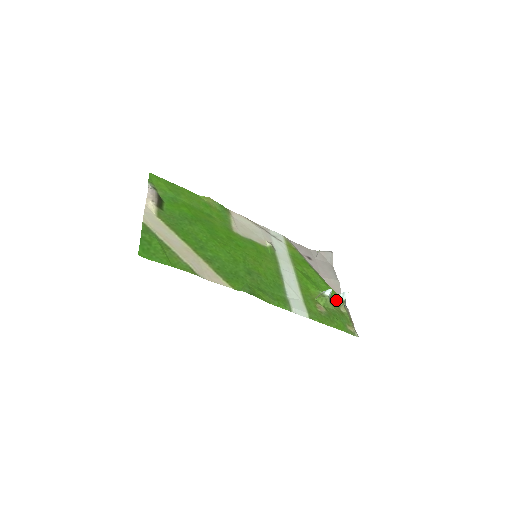
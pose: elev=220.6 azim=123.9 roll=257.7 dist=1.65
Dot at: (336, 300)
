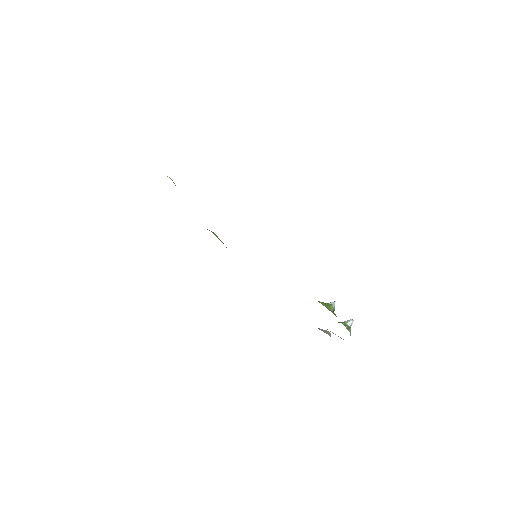
Dot at: (340, 322)
